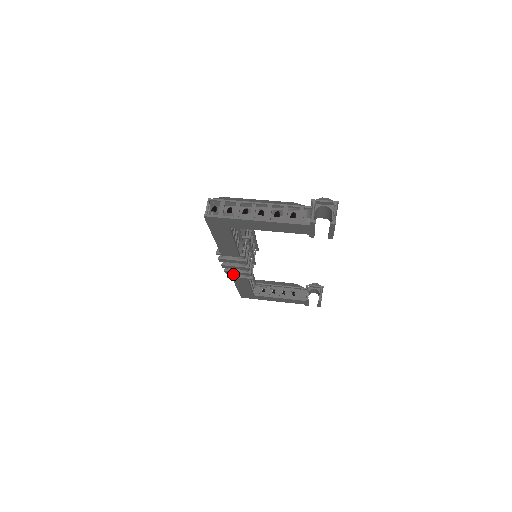
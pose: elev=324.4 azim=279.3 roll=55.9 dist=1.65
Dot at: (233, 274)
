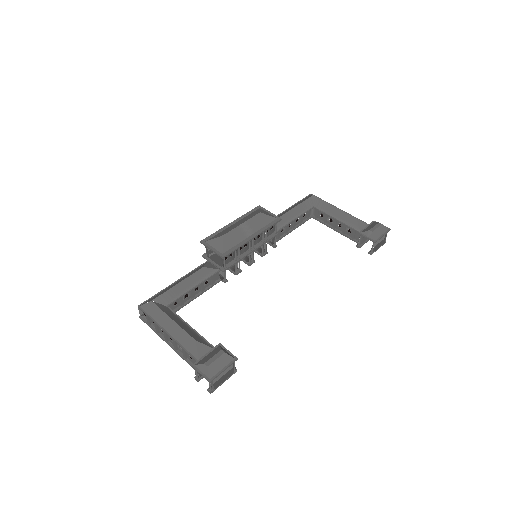
Dot at: occluded
